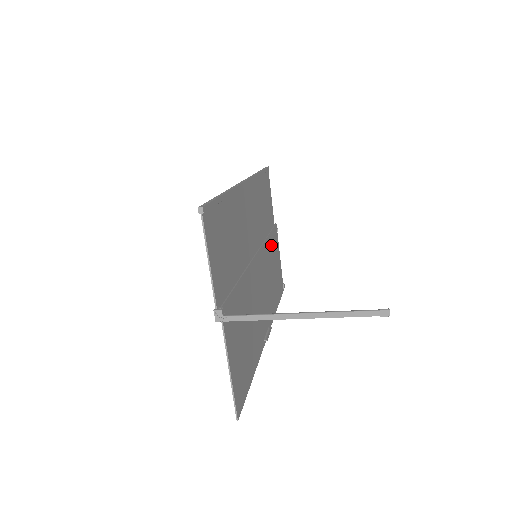
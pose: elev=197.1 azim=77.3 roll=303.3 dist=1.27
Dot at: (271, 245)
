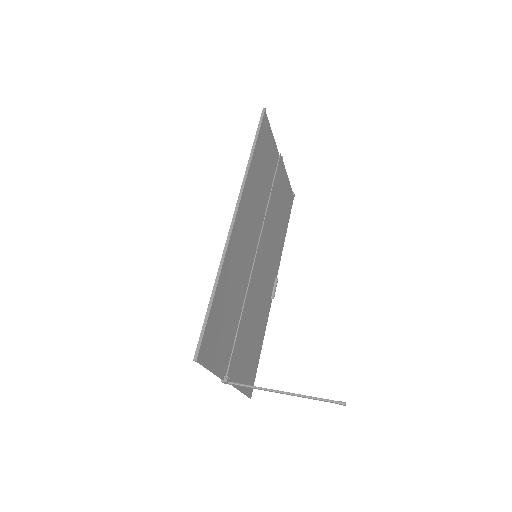
Dot at: (274, 196)
